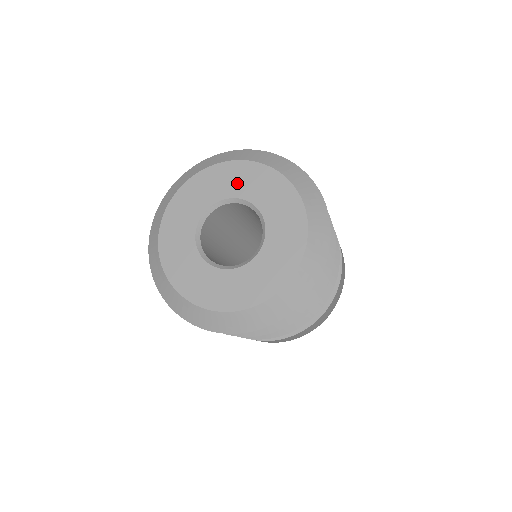
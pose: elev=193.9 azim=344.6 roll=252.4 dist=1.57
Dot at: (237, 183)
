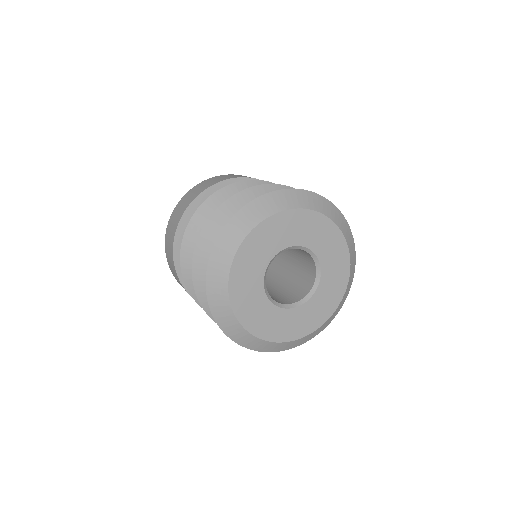
Dot at: (292, 232)
